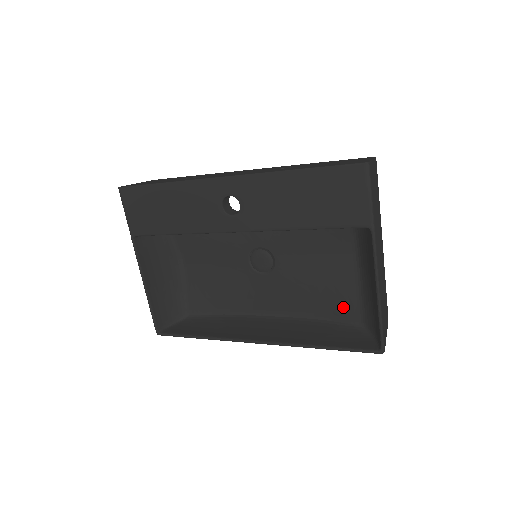
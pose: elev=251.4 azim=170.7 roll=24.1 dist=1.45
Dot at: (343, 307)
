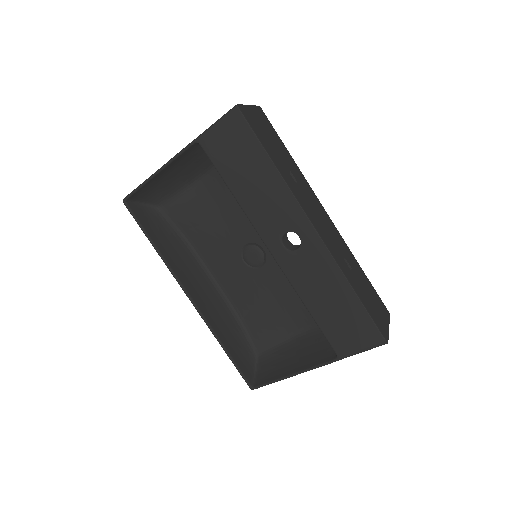
Dot at: (261, 334)
